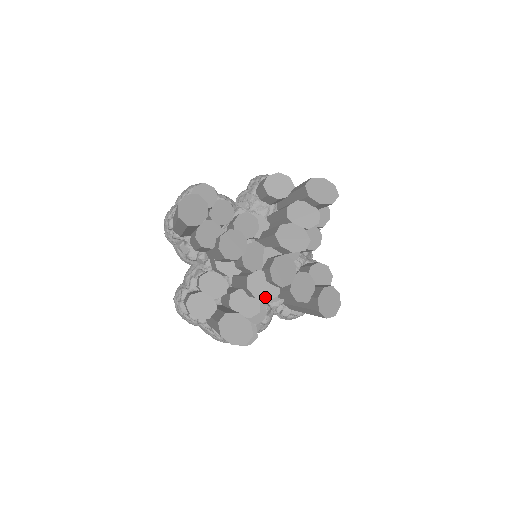
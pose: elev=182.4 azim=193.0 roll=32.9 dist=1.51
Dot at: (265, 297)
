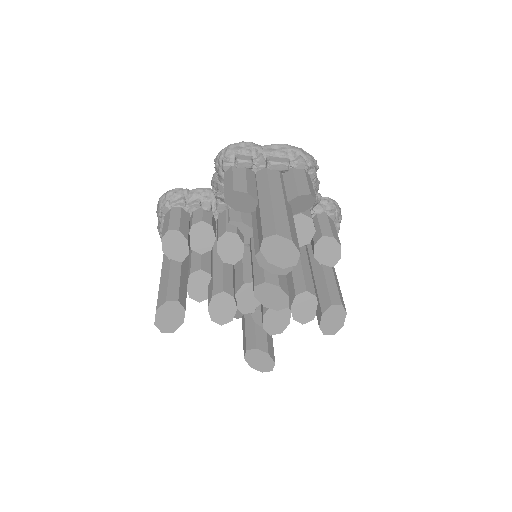
Dot at: occluded
